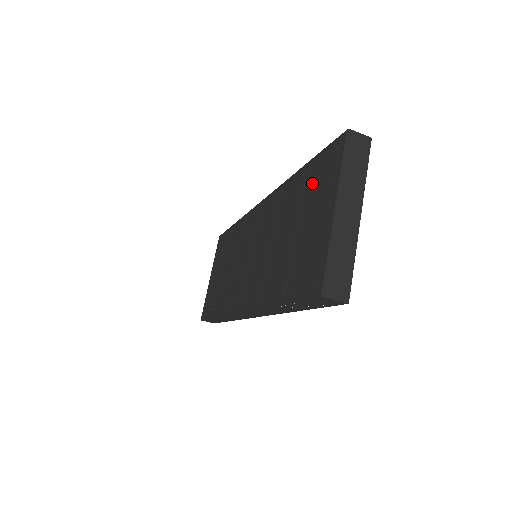
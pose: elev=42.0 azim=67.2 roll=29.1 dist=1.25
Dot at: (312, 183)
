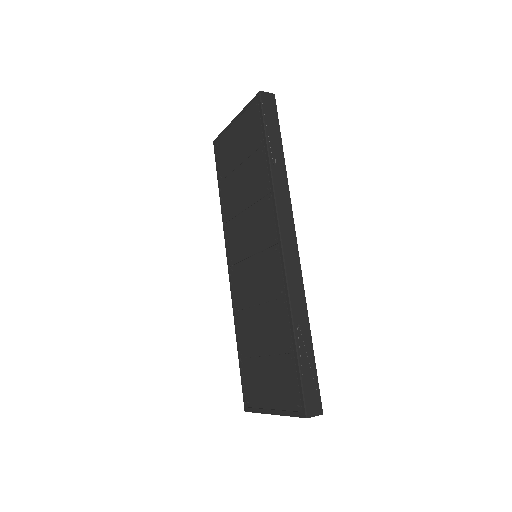
Dot at: (284, 370)
